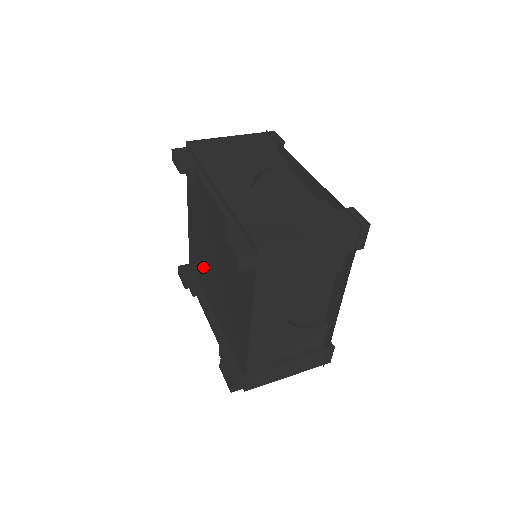
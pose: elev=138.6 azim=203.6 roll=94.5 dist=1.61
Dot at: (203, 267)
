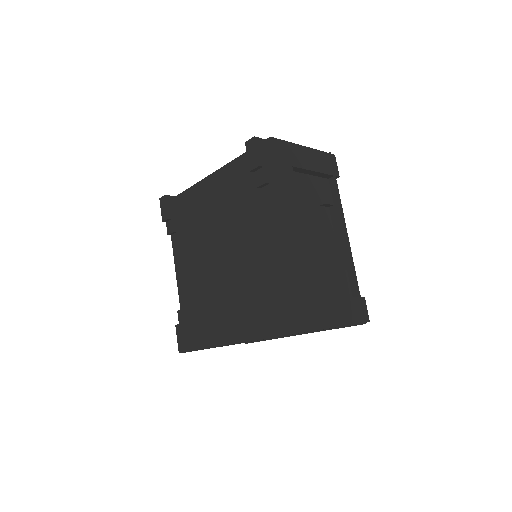
Dot at: (201, 231)
